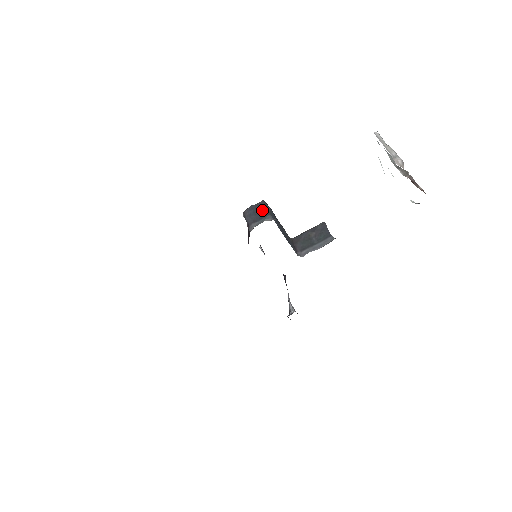
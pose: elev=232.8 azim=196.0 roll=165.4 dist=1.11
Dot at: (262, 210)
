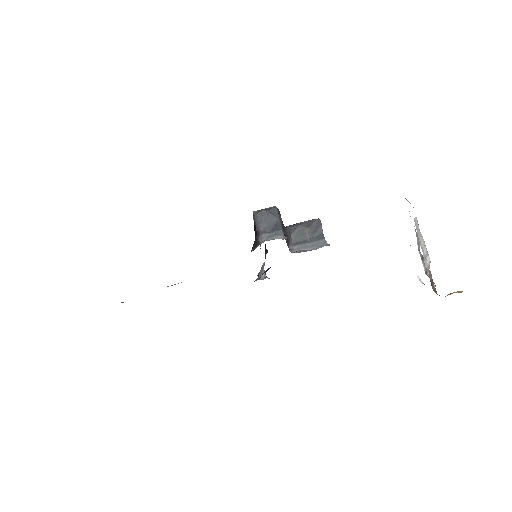
Dot at: (274, 220)
